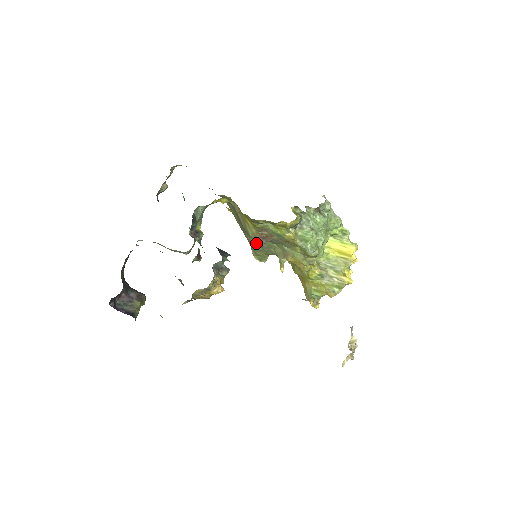
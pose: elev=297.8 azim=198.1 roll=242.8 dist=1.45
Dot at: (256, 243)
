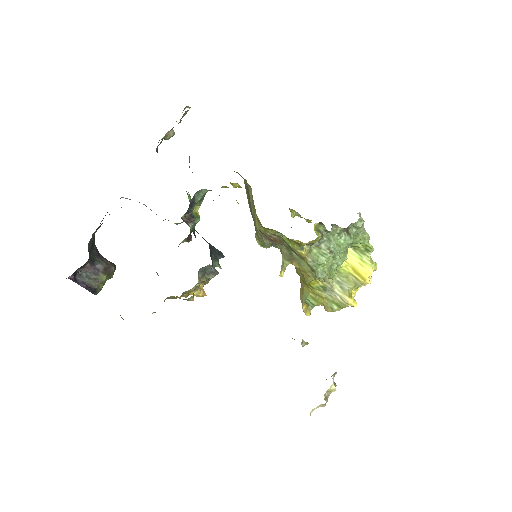
Dot at: occluded
